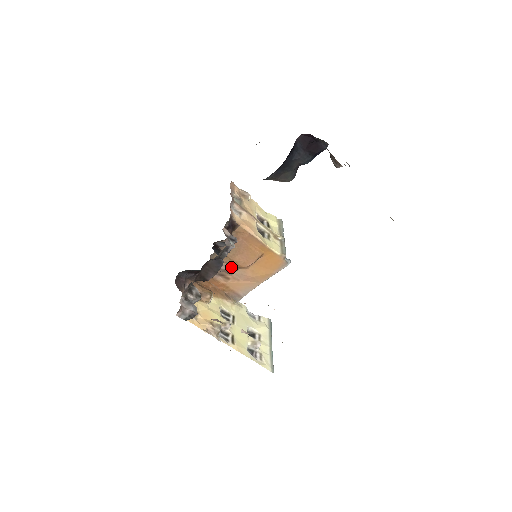
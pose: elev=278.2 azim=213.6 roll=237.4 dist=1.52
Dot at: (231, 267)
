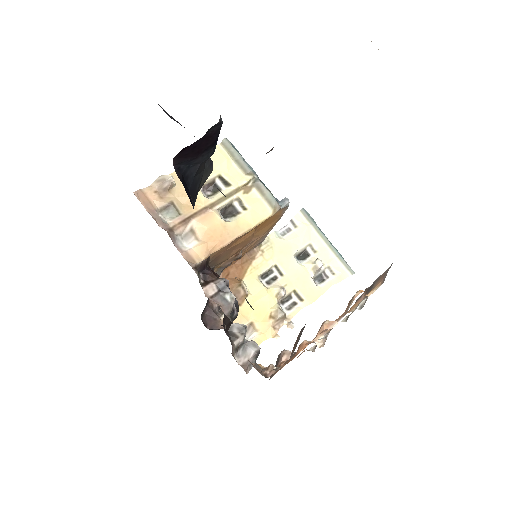
Dot at: (235, 257)
